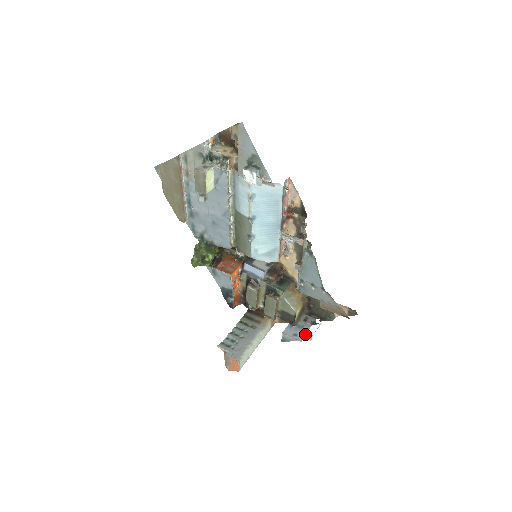
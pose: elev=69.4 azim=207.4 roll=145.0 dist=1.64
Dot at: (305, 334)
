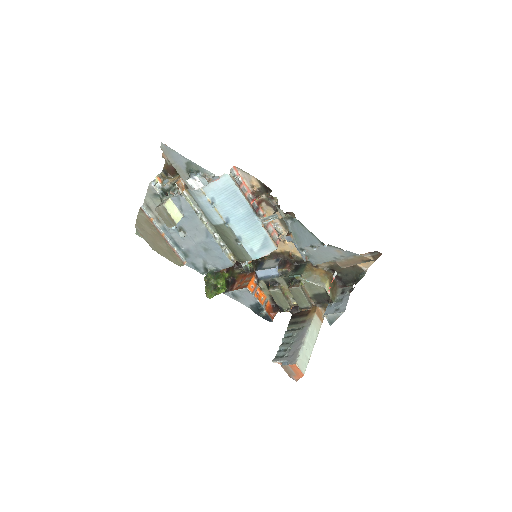
Dot at: (346, 304)
